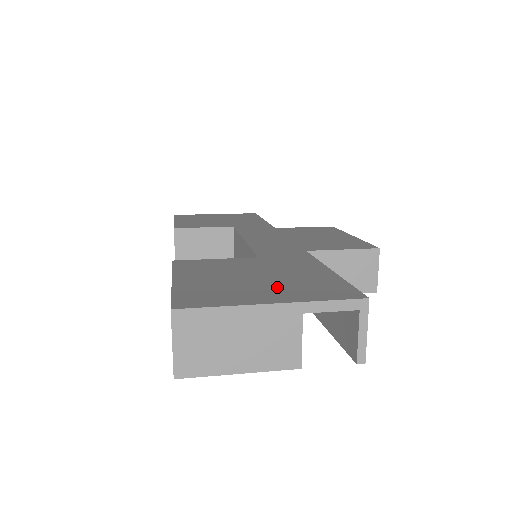
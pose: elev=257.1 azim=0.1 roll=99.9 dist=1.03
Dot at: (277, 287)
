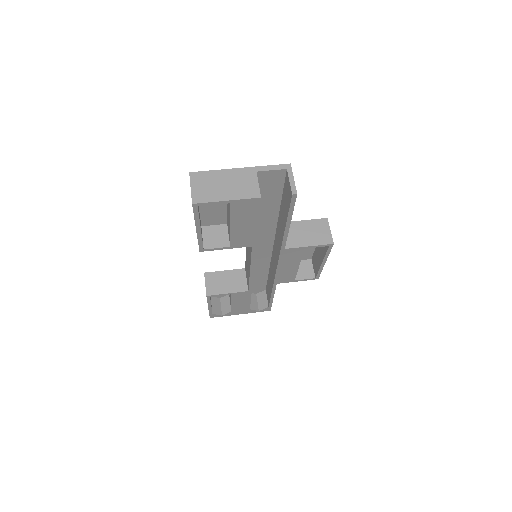
Dot at: occluded
